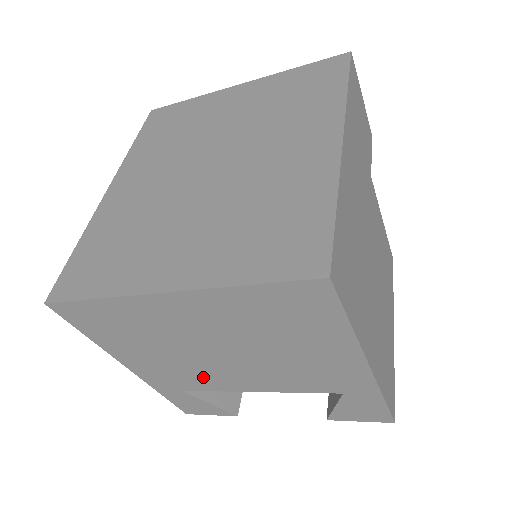
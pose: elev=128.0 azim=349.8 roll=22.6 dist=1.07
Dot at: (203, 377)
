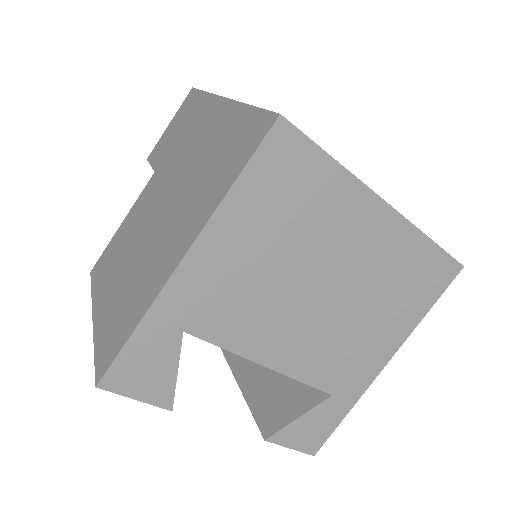
Dot at: (250, 318)
